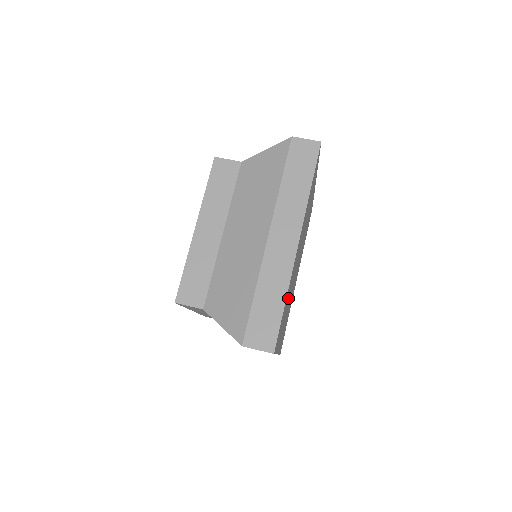
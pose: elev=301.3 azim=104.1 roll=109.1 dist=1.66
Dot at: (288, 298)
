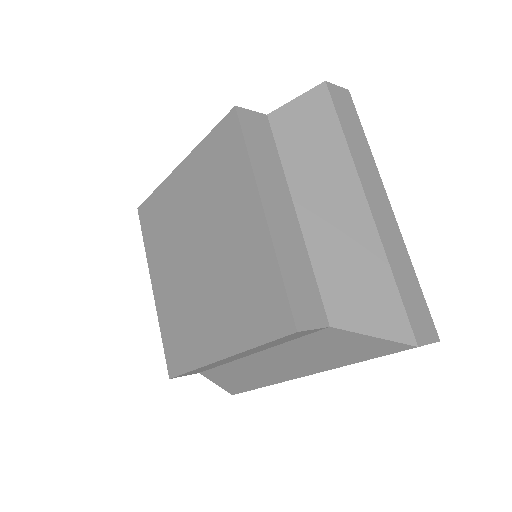
Dot at: occluded
